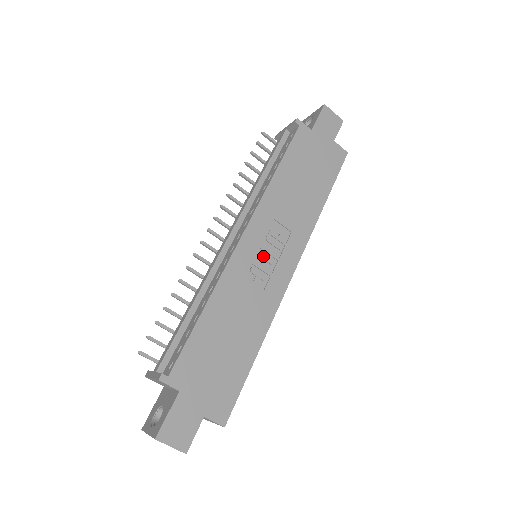
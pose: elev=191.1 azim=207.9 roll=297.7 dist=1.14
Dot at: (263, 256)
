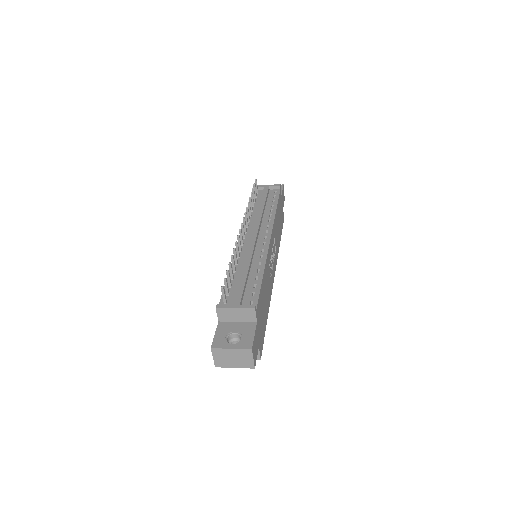
Dot at: (272, 257)
